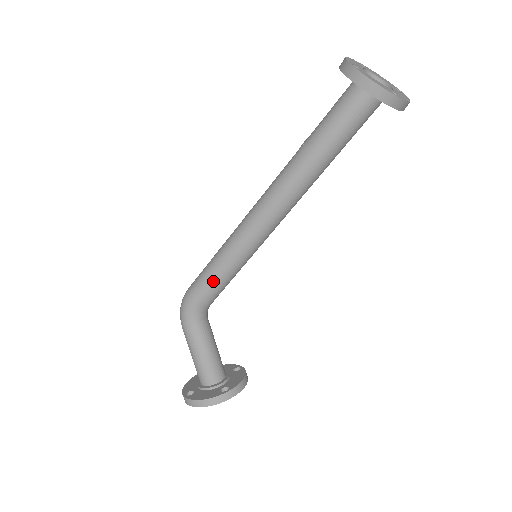
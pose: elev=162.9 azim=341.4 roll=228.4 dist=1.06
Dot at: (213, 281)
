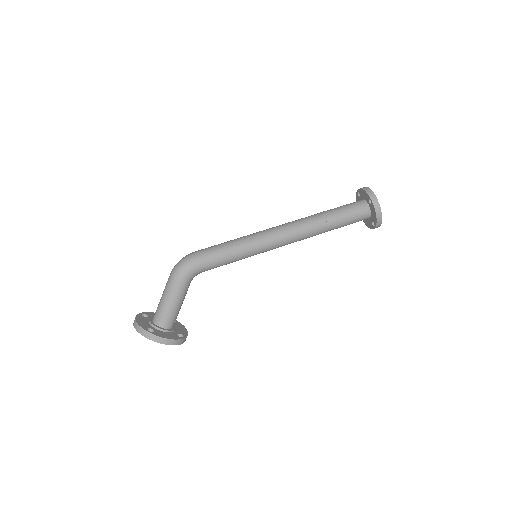
Dot at: (226, 259)
